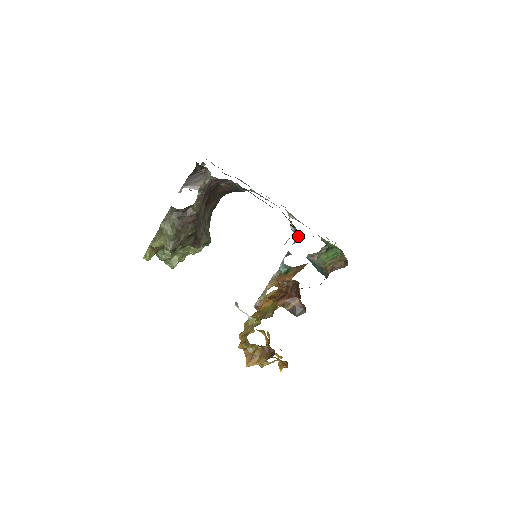
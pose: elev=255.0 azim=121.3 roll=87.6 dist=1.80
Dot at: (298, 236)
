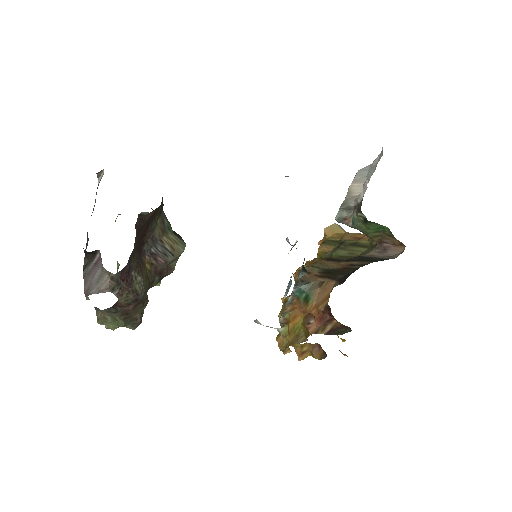
Dot at: (303, 267)
